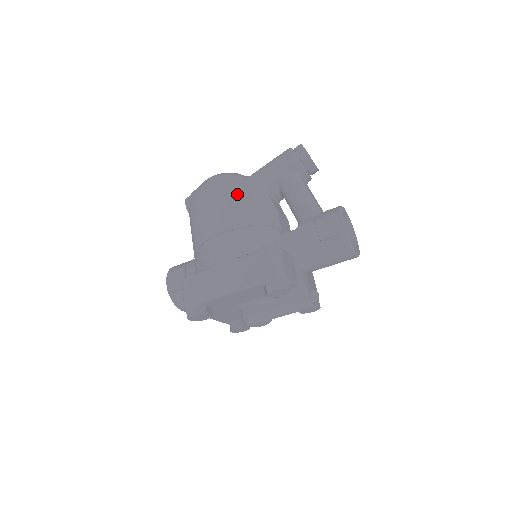
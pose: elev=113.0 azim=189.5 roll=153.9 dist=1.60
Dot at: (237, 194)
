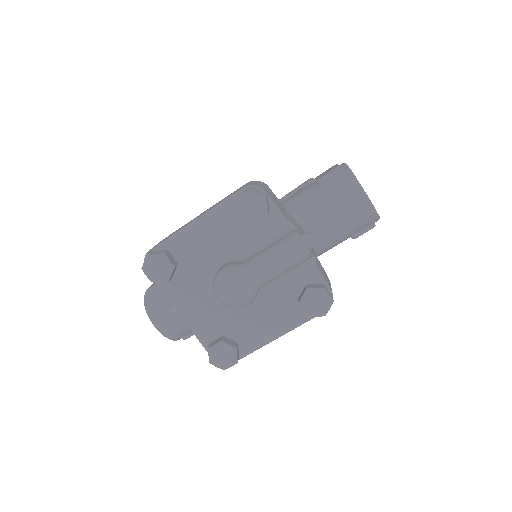
Dot at: occluded
